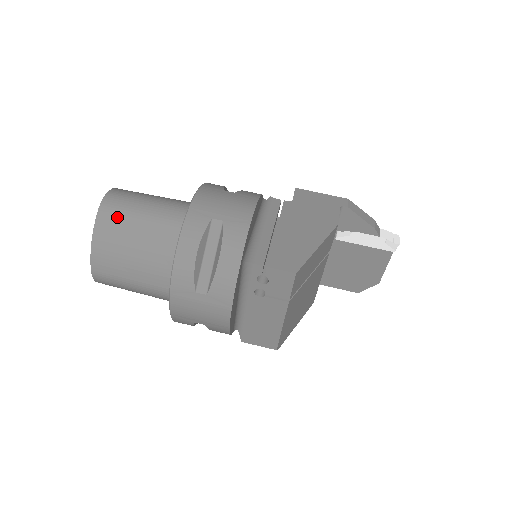
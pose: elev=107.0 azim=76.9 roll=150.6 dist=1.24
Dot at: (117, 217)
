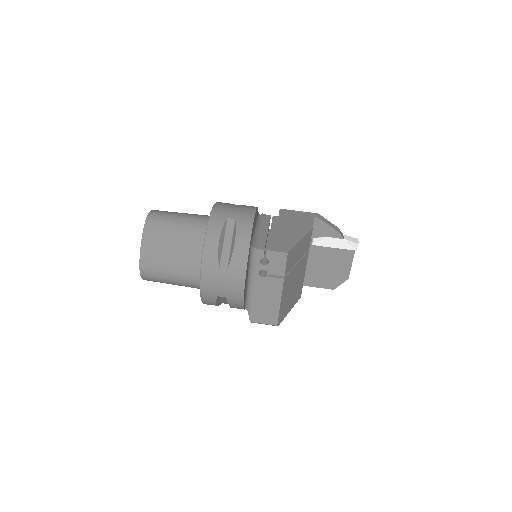
Dot at: (159, 225)
